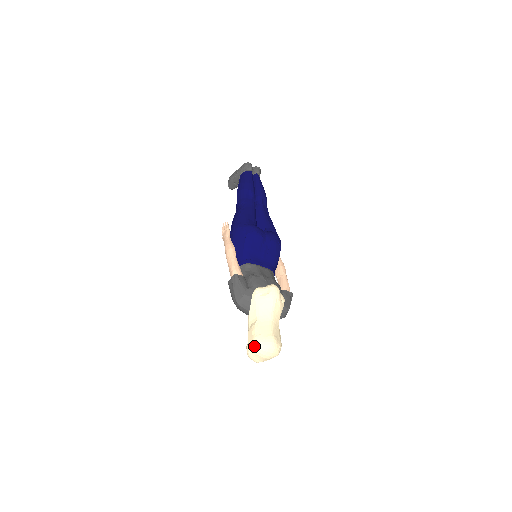
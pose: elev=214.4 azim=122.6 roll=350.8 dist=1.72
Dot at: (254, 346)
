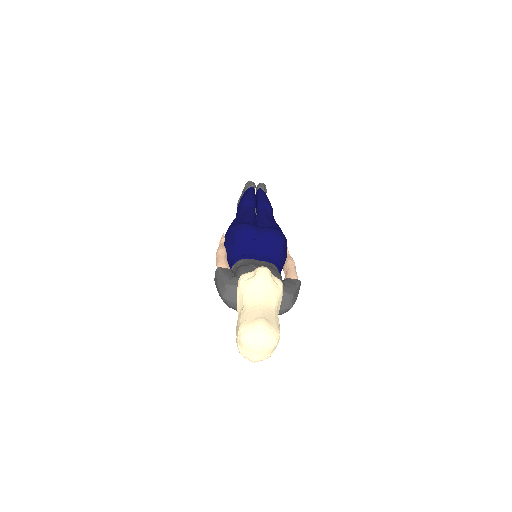
Dot at: (240, 335)
